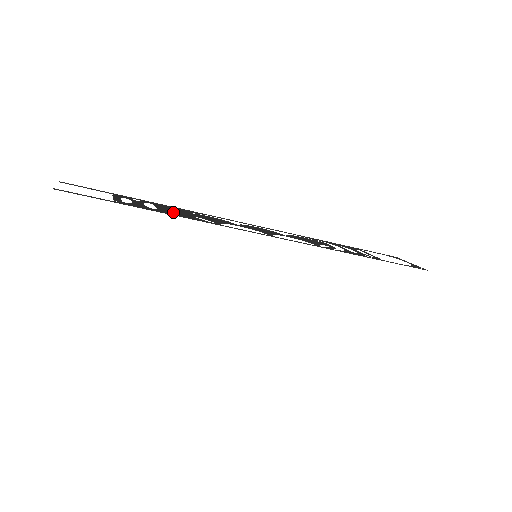
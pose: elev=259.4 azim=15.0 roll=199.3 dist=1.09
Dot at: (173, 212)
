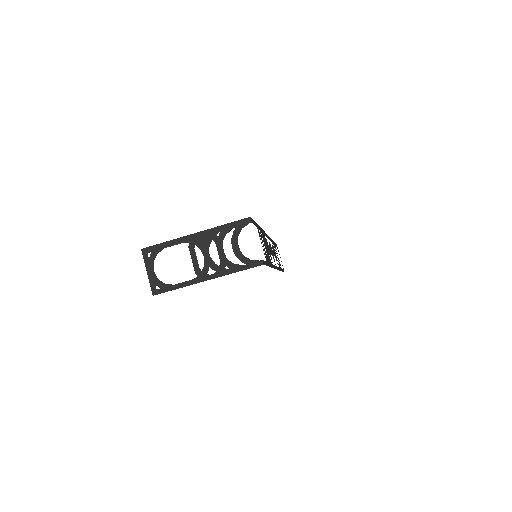
Dot at: (268, 255)
